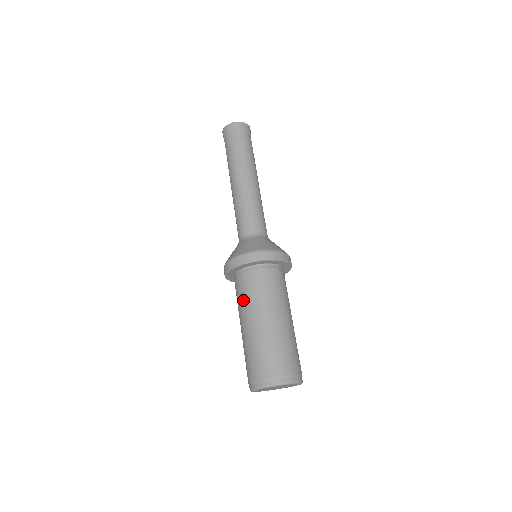
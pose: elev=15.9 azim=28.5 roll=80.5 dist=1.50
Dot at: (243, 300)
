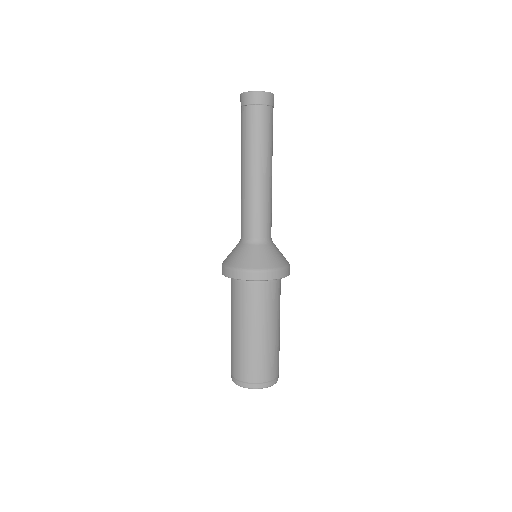
Dot at: (238, 308)
